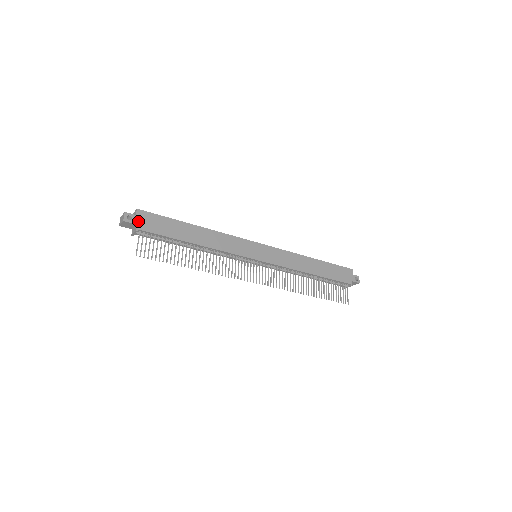
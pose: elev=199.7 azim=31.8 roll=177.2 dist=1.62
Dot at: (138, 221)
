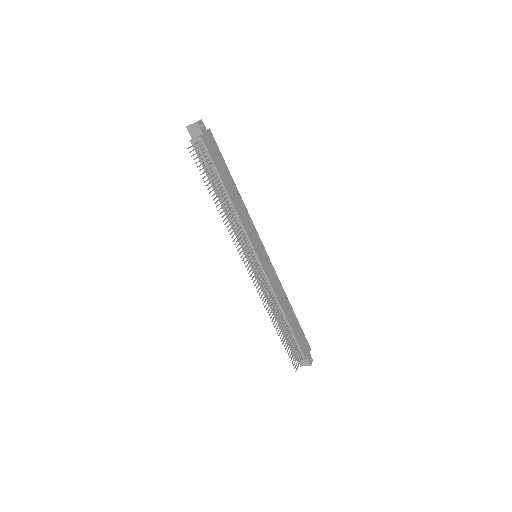
Dot at: (205, 134)
